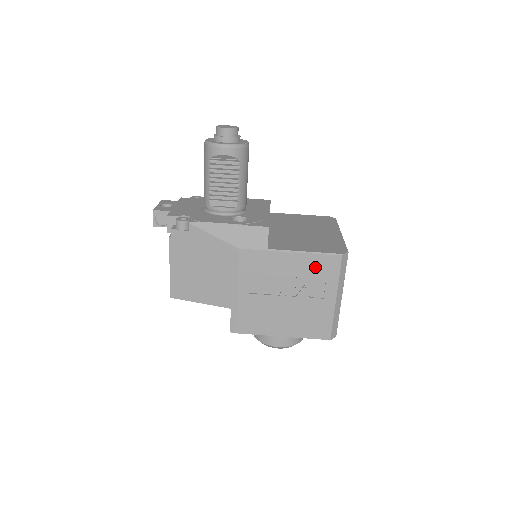
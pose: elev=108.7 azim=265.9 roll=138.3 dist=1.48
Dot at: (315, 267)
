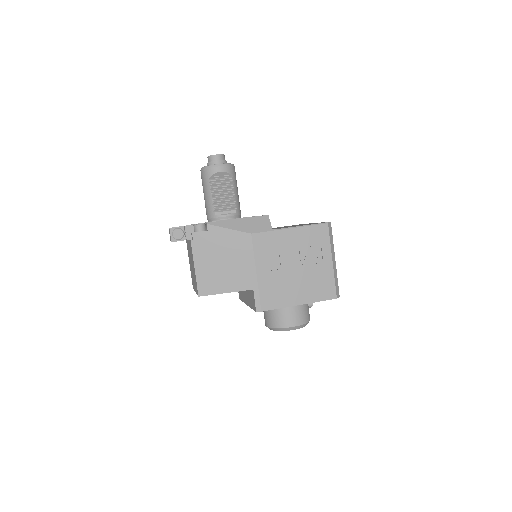
Dot at: (311, 237)
